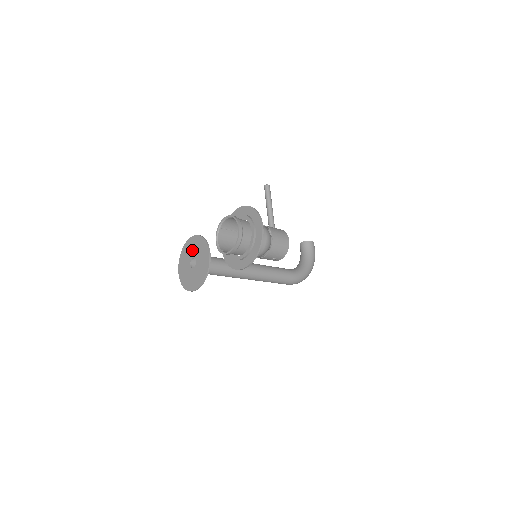
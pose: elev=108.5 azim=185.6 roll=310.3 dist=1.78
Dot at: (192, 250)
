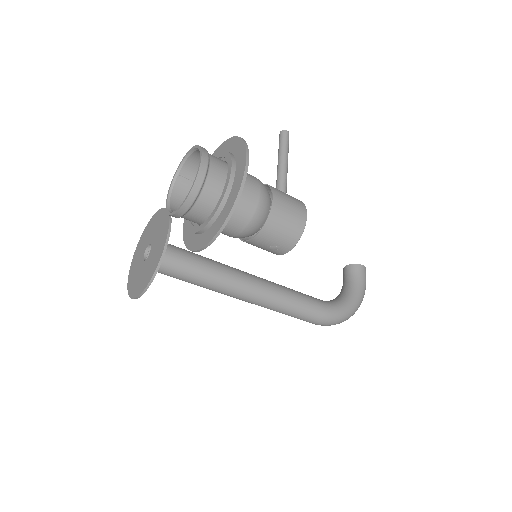
Dot at: (151, 232)
